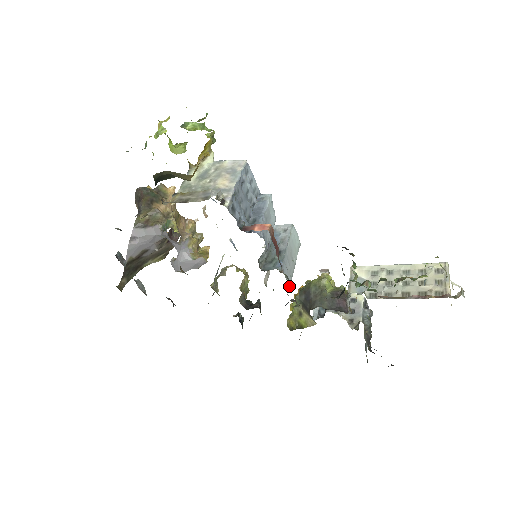
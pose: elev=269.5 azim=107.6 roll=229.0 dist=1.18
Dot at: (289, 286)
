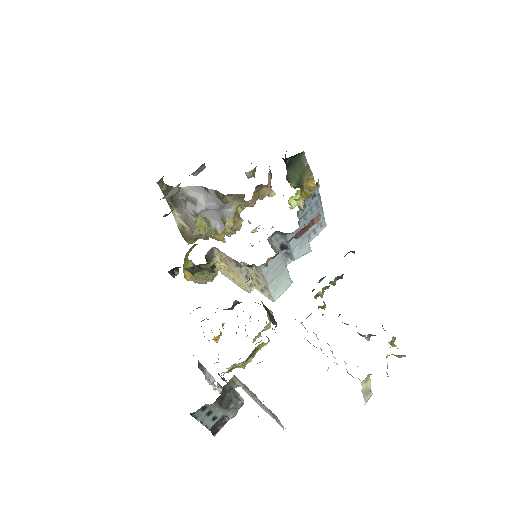
Dot at: (267, 262)
